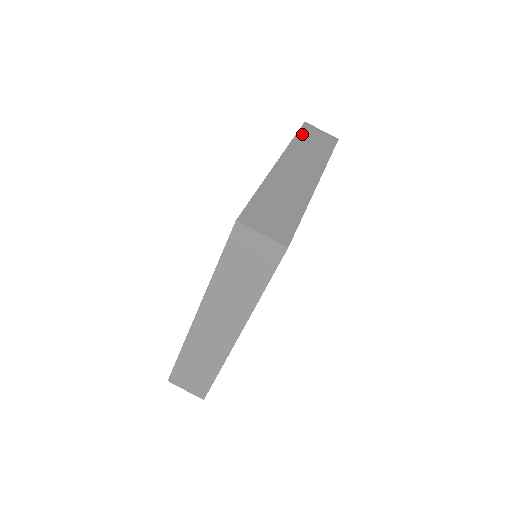
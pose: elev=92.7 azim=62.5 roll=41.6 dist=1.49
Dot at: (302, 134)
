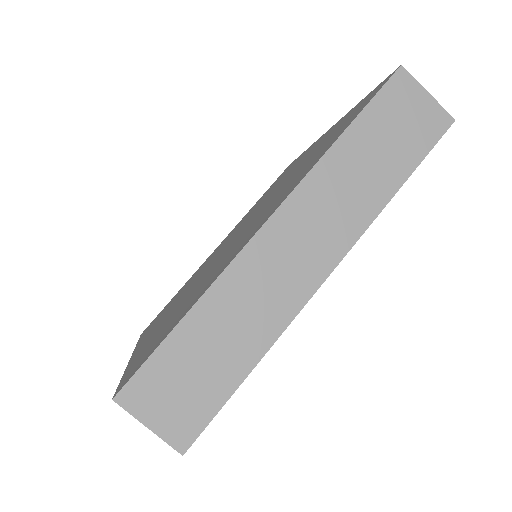
Dot at: (370, 116)
